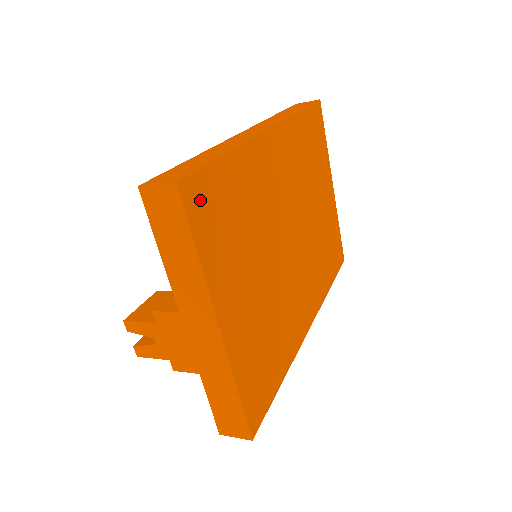
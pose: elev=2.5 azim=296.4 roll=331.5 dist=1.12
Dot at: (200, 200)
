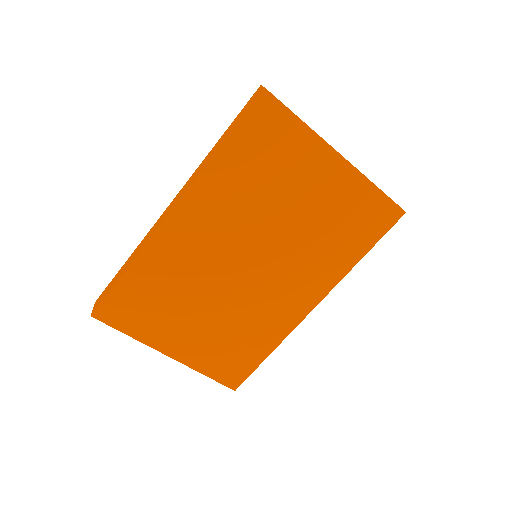
Dot at: (114, 312)
